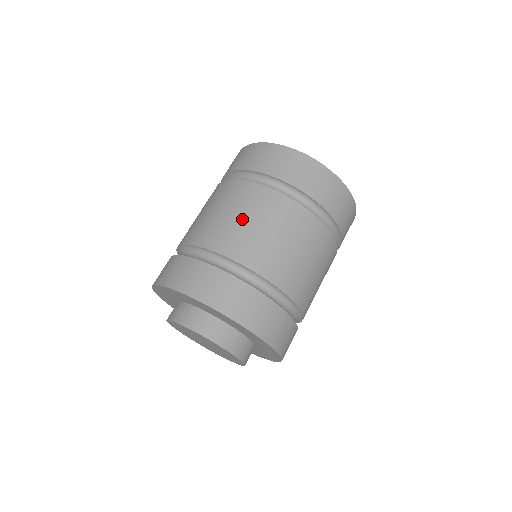
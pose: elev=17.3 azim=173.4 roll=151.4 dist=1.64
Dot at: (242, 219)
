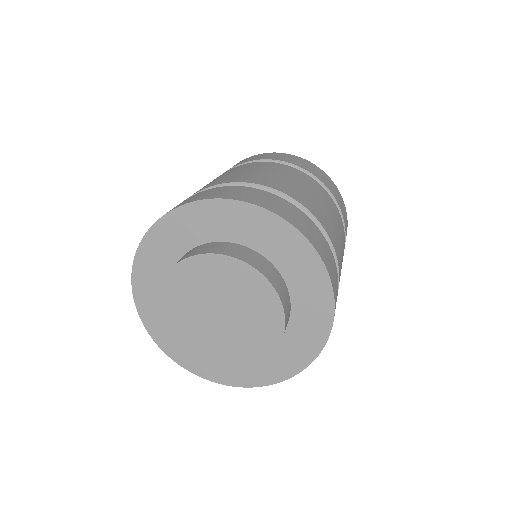
Dot at: occluded
